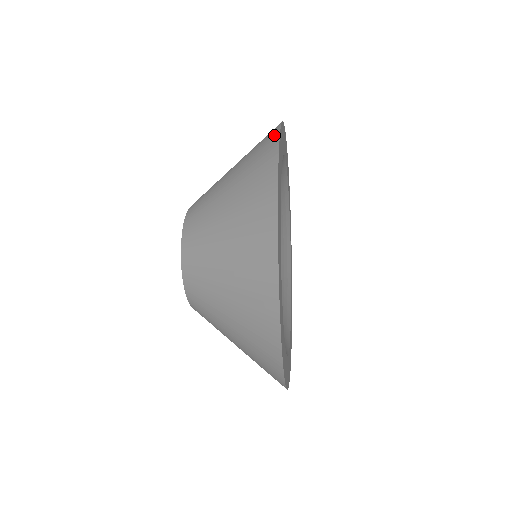
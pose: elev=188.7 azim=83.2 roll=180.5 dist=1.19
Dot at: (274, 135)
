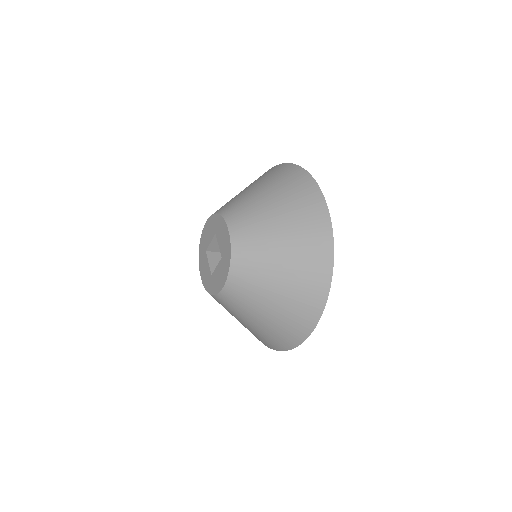
Dot at: (327, 272)
